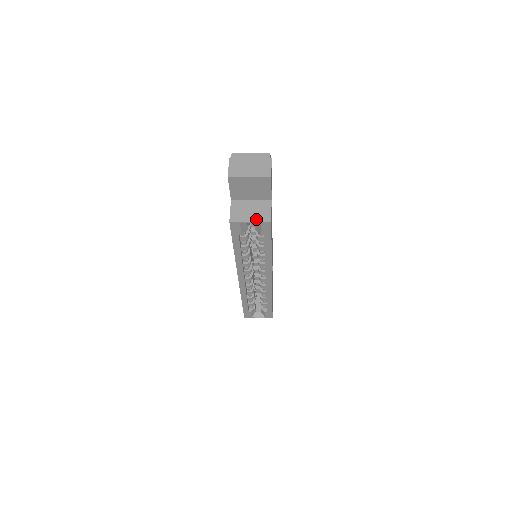
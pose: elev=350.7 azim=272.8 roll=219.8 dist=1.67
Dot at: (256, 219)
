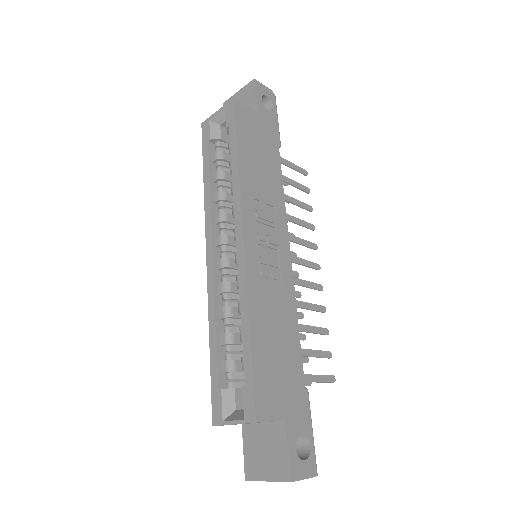
Dot at: occluded
